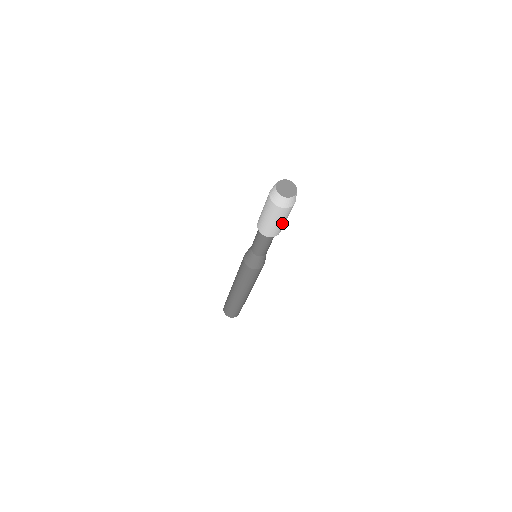
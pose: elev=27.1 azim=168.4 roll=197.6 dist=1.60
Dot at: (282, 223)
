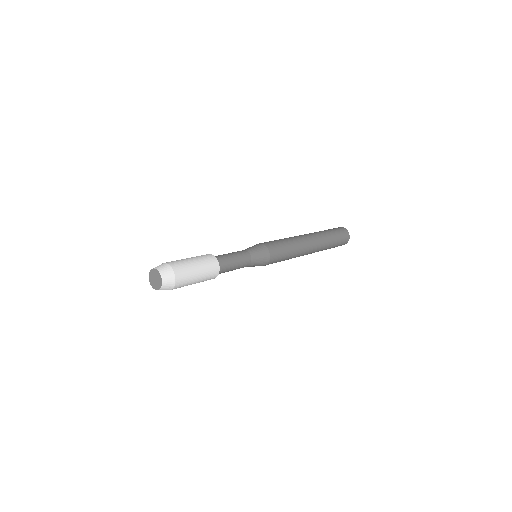
Dot at: occluded
